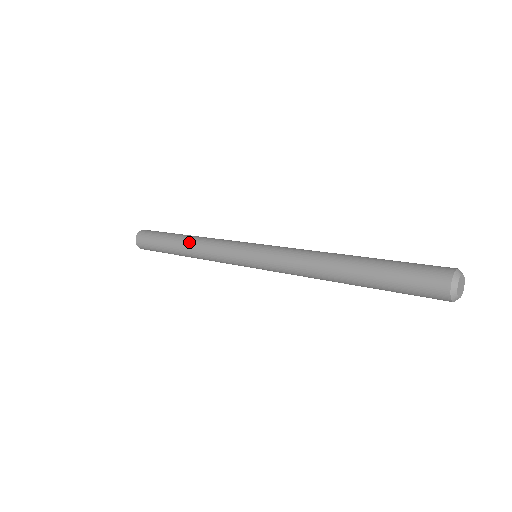
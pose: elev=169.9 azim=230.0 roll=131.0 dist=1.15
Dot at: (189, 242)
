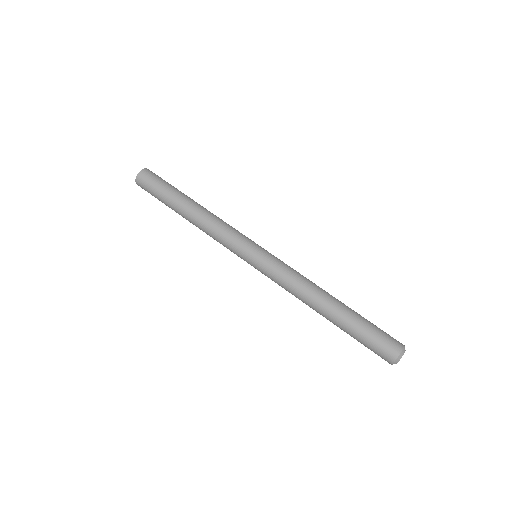
Dot at: (193, 221)
